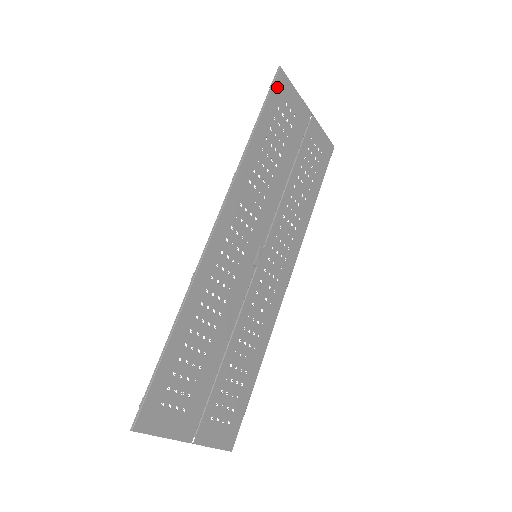
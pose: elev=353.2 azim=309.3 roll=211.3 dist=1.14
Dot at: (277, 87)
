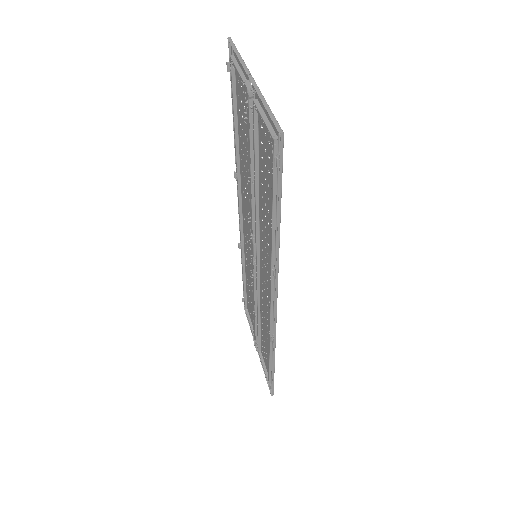
Dot at: (279, 156)
